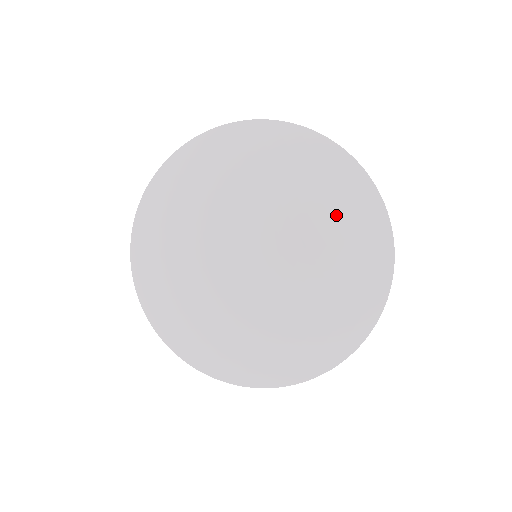
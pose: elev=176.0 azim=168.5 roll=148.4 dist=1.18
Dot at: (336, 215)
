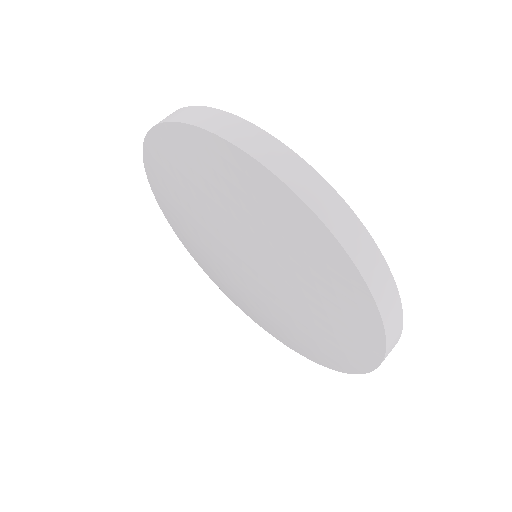
Dot at: (251, 210)
